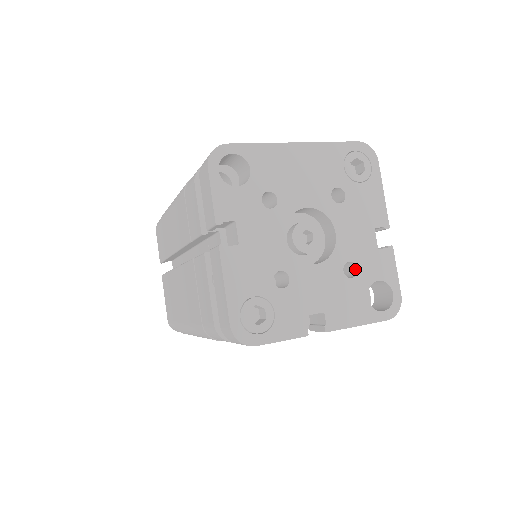
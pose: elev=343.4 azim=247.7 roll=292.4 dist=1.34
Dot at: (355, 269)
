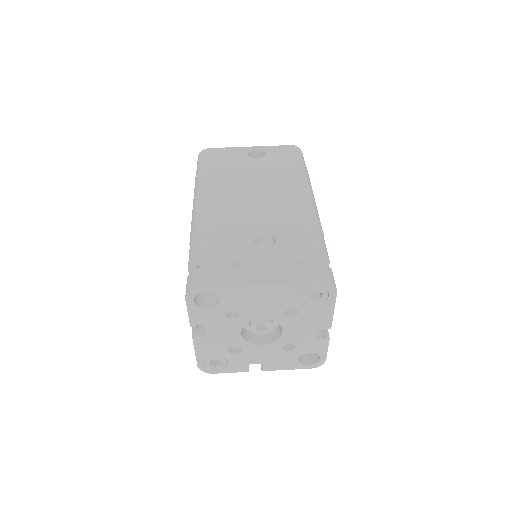
Dot at: (294, 345)
